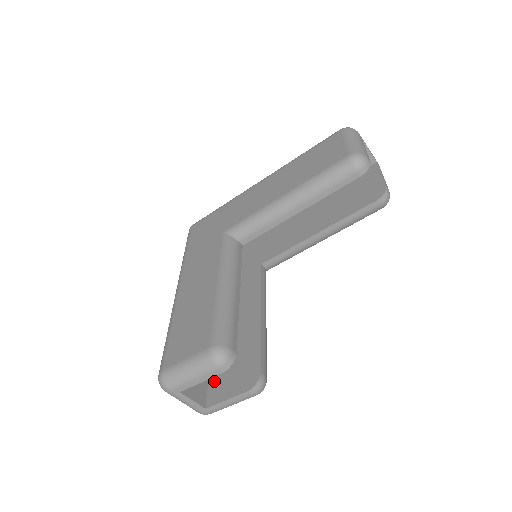
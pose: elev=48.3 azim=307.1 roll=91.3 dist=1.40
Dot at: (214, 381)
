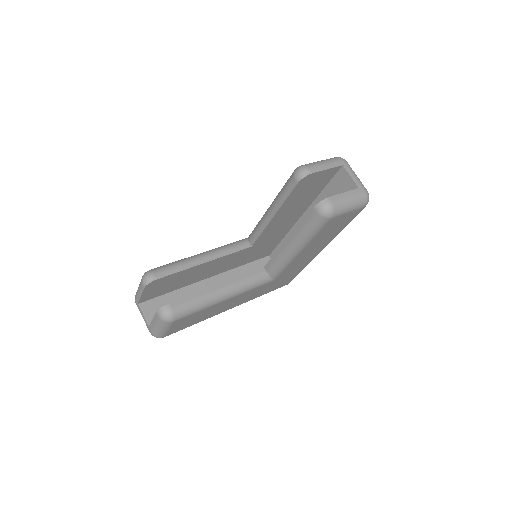
Dot at: occluded
